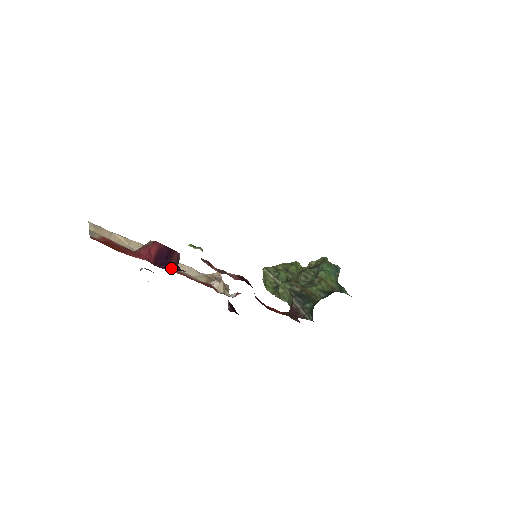
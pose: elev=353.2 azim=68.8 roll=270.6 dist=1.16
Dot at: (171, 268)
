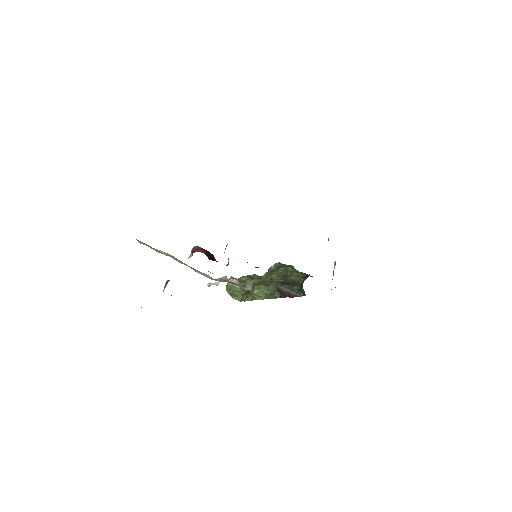
Dot at: occluded
